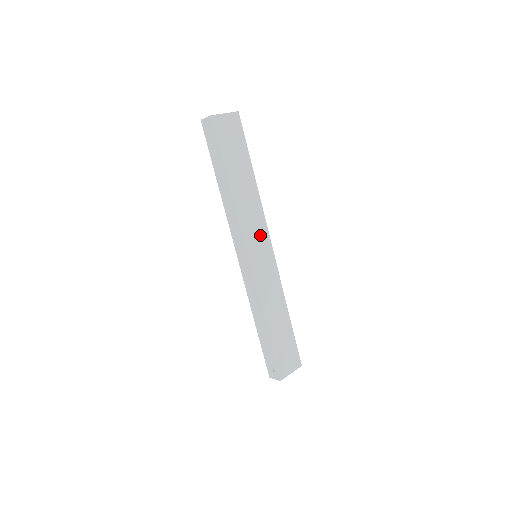
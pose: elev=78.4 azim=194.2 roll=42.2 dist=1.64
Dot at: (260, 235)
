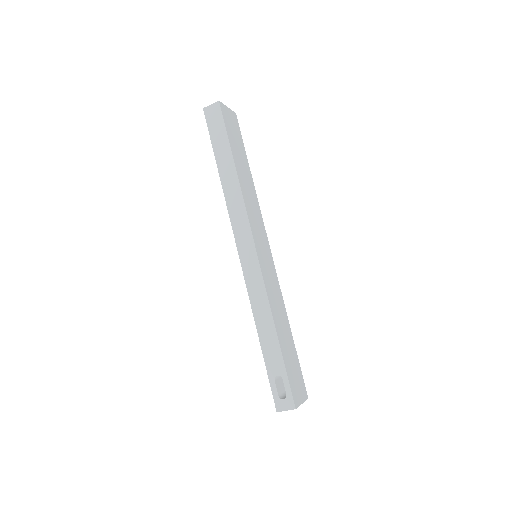
Dot at: (261, 232)
